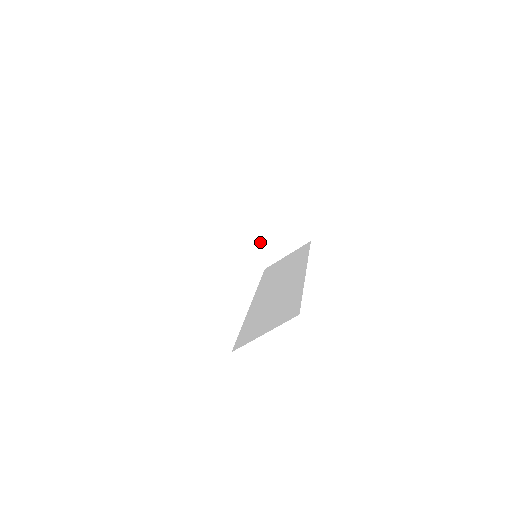
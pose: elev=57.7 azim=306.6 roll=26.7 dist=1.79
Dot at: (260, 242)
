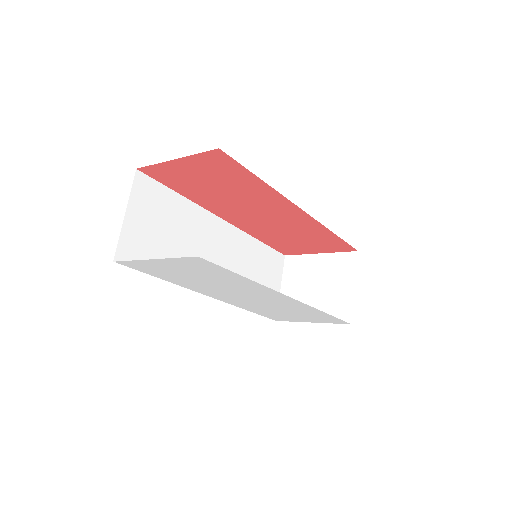
Dot at: (321, 306)
